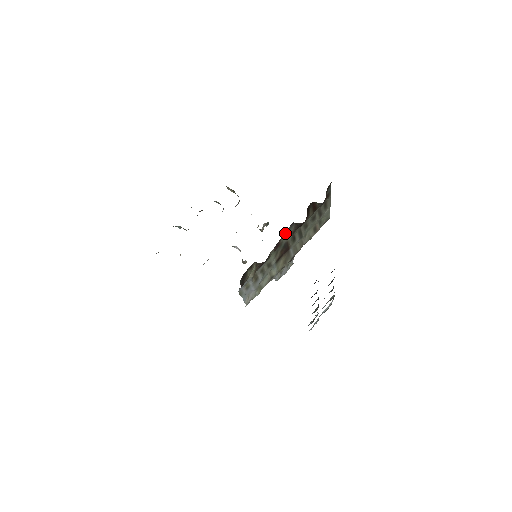
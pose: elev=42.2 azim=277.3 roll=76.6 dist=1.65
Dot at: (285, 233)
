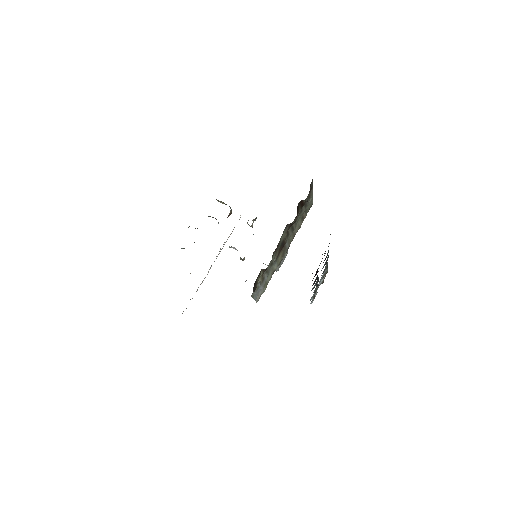
Dot at: (282, 235)
